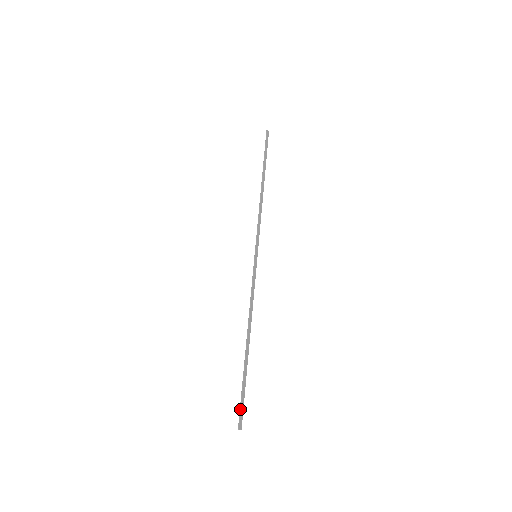
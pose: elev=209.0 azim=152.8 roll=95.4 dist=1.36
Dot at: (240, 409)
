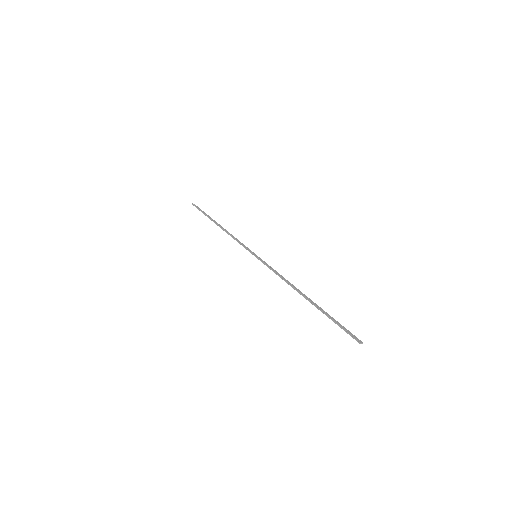
Dot at: (346, 332)
